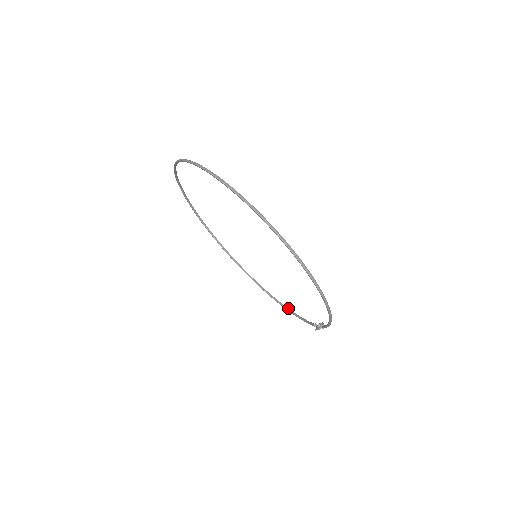
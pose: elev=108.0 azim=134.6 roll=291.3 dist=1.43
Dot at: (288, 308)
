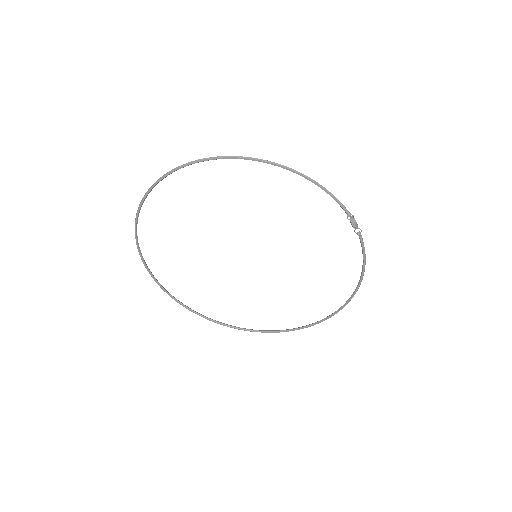
Dot at: (359, 280)
